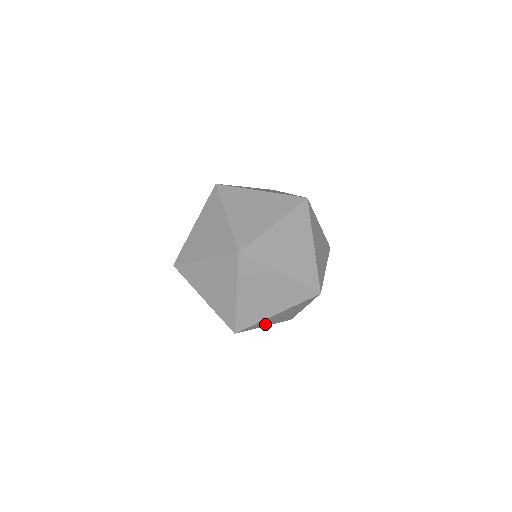
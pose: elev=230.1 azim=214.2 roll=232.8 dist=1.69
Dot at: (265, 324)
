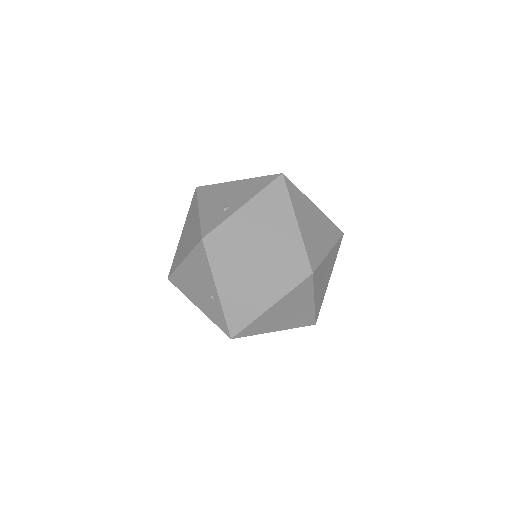
Dot at: occluded
